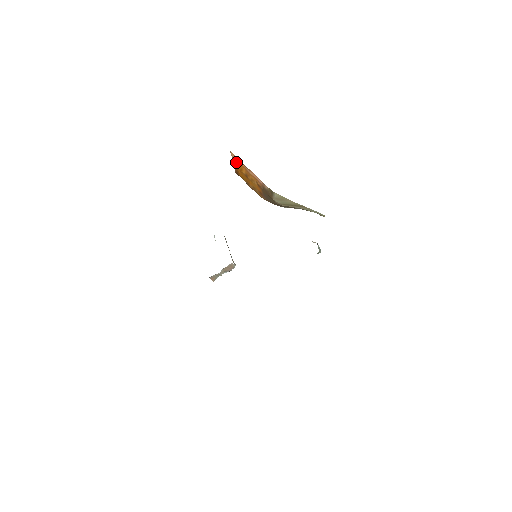
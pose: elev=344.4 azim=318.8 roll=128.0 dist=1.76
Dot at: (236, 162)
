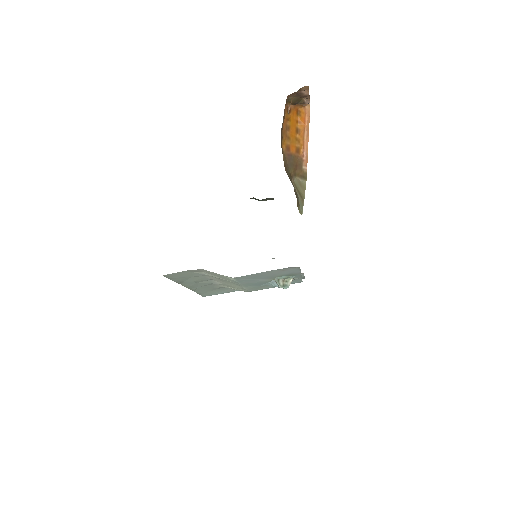
Dot at: (303, 113)
